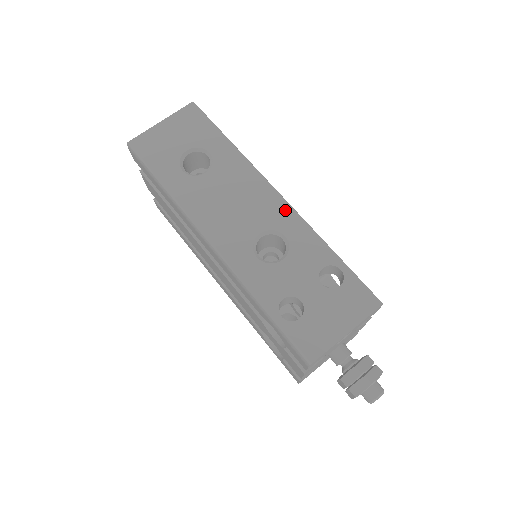
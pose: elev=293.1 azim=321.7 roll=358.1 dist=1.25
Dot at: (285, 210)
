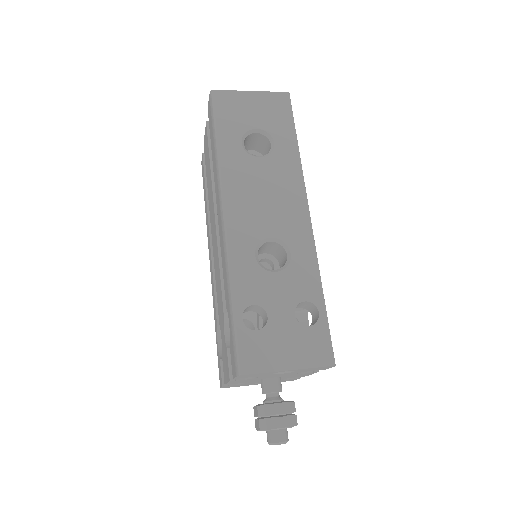
Dot at: (305, 232)
